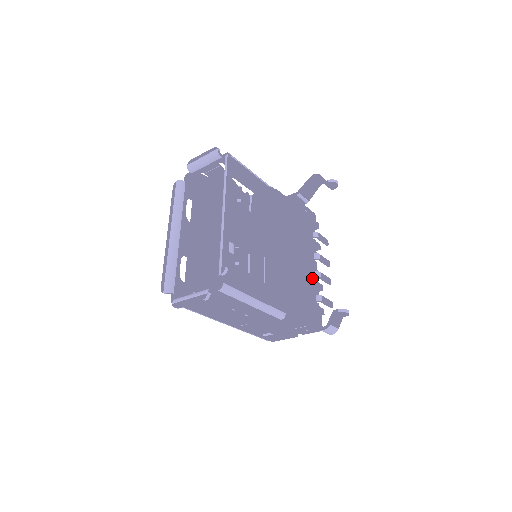
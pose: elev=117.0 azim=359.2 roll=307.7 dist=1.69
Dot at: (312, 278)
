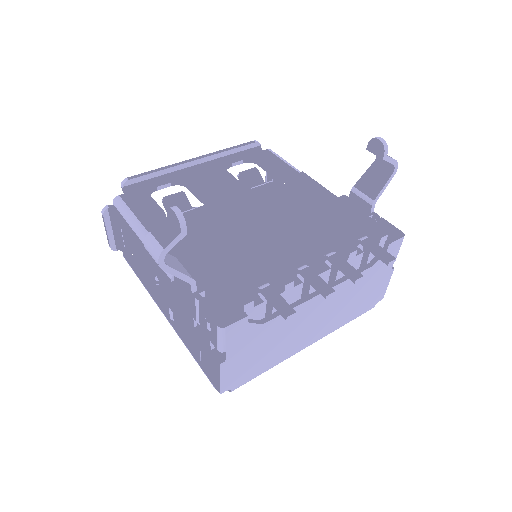
Dot at: occluded
